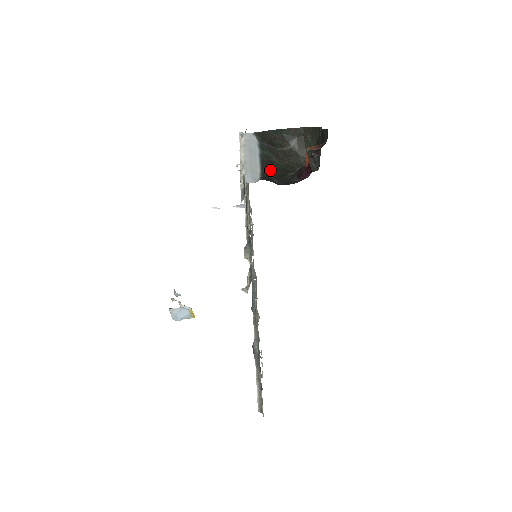
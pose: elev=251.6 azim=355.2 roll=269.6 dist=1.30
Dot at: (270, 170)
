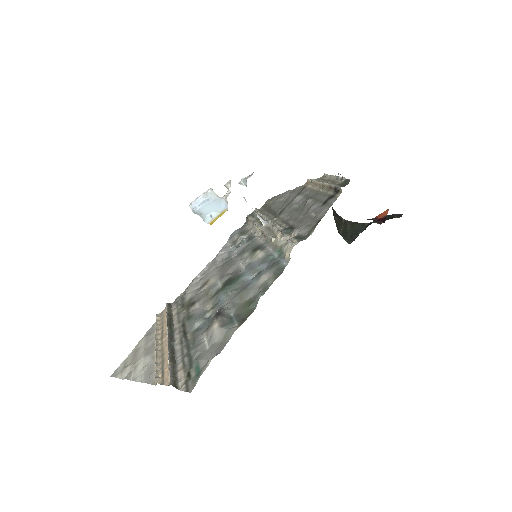
Dot at: occluded
